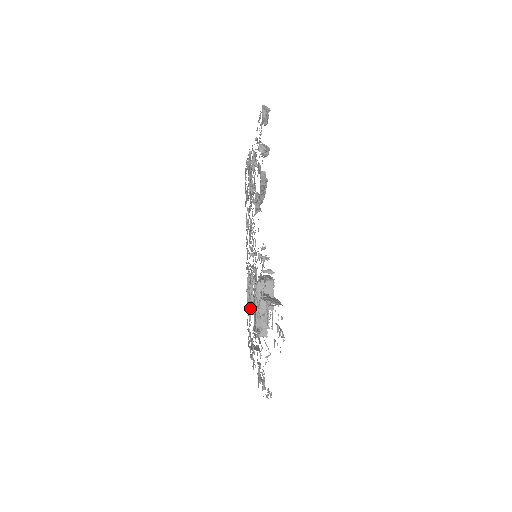
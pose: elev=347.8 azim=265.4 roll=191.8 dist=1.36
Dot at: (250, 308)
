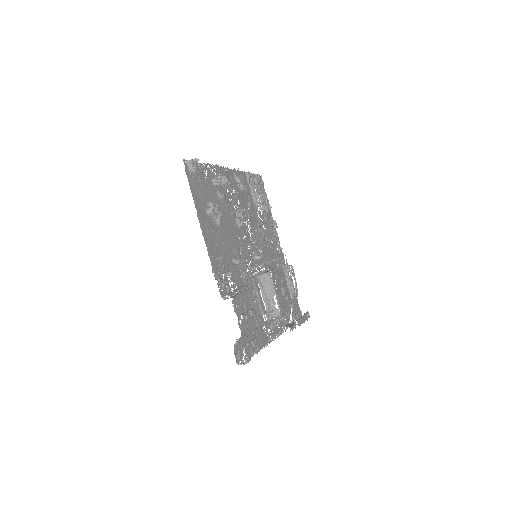
Dot at: occluded
